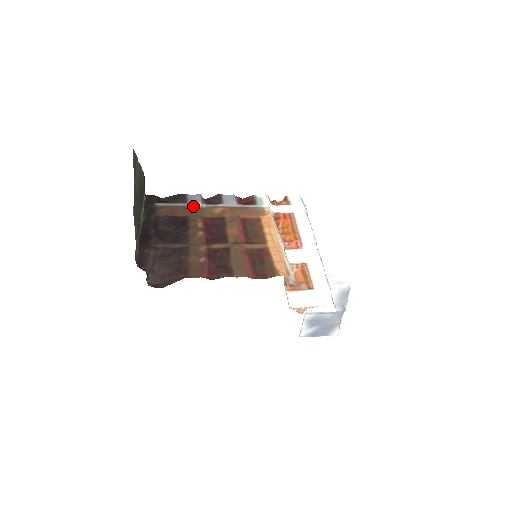
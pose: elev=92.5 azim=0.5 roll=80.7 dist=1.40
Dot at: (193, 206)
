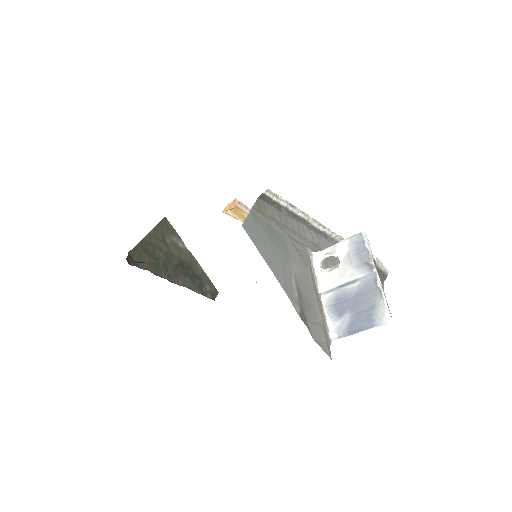
Dot at: occluded
